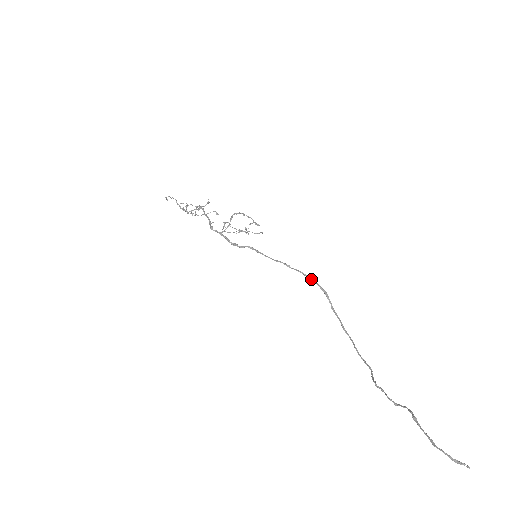
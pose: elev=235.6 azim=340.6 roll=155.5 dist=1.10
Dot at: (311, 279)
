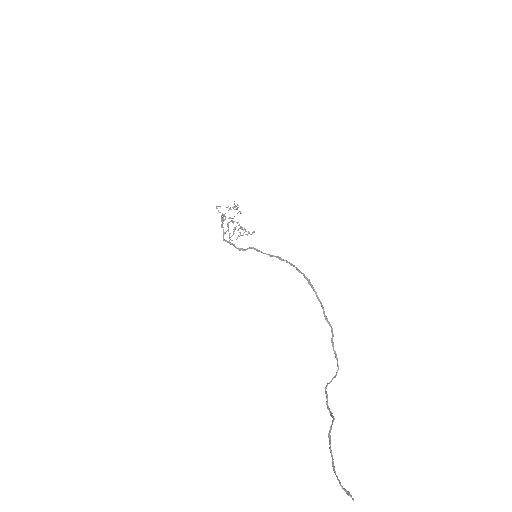
Dot at: (296, 269)
